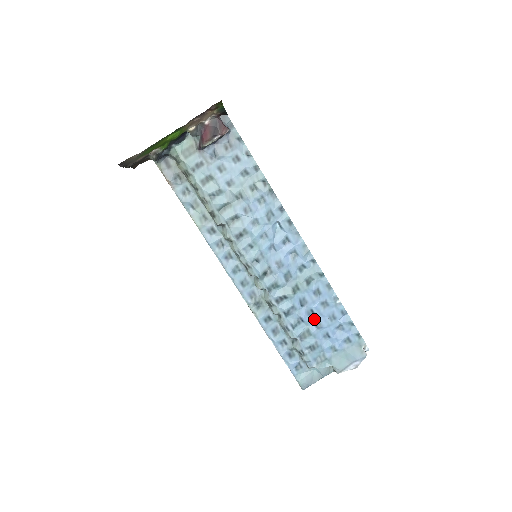
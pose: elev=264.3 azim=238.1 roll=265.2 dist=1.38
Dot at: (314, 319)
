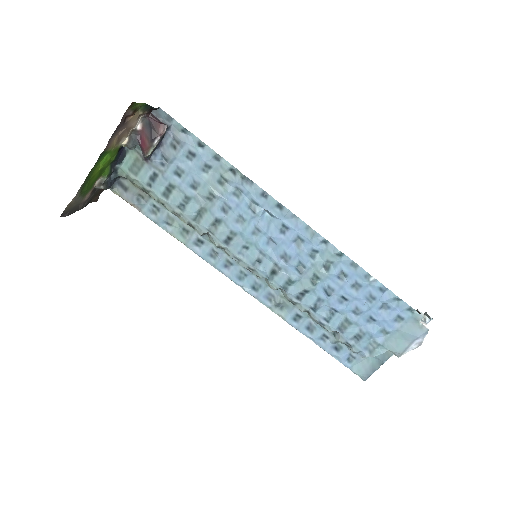
Dot at: (349, 306)
